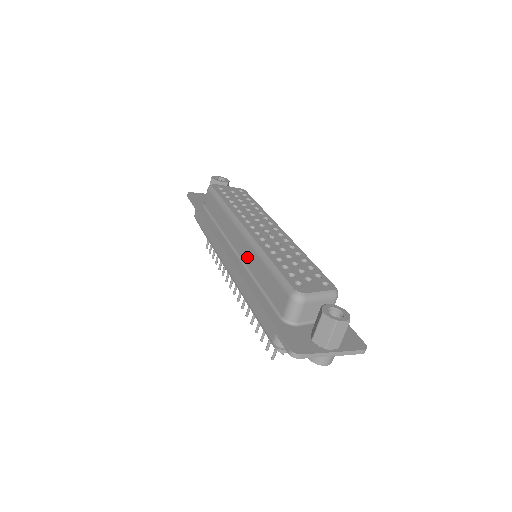
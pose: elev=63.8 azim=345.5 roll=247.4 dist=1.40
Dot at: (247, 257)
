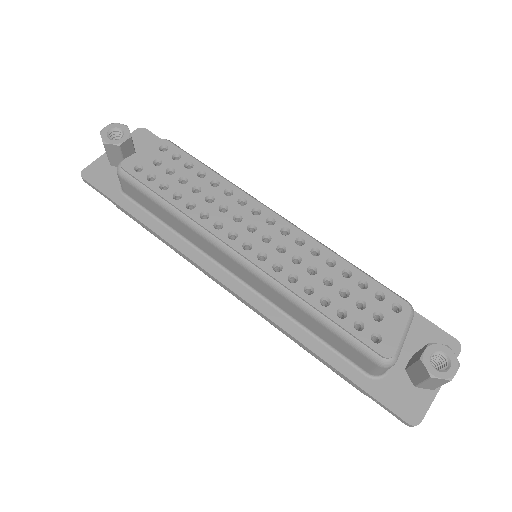
Dot at: (267, 294)
